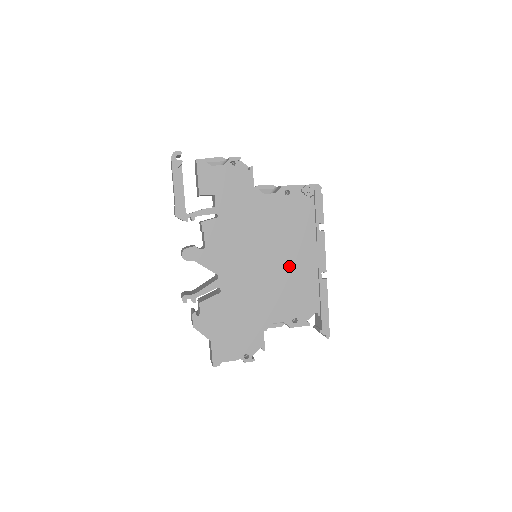
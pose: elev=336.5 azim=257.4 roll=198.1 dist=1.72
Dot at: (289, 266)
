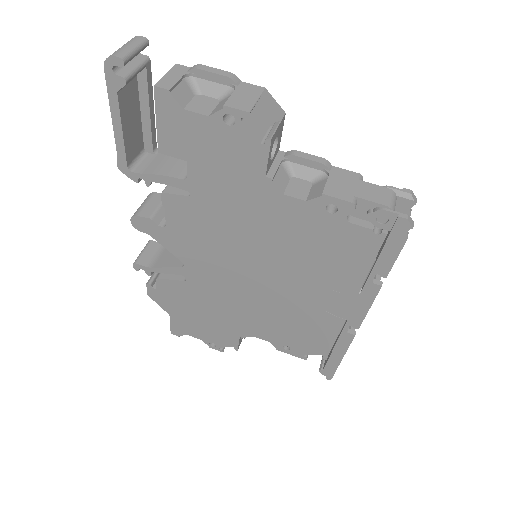
Dot at: (298, 299)
